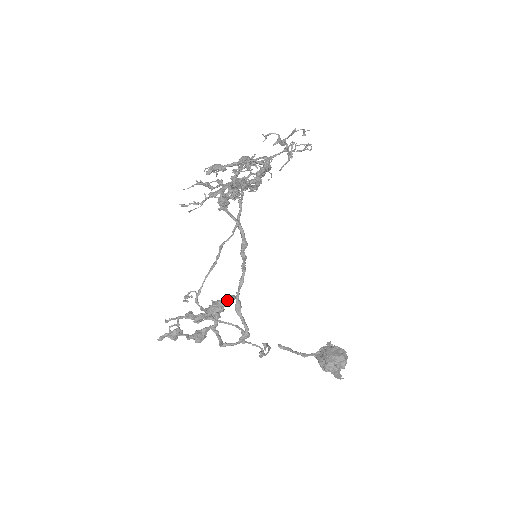
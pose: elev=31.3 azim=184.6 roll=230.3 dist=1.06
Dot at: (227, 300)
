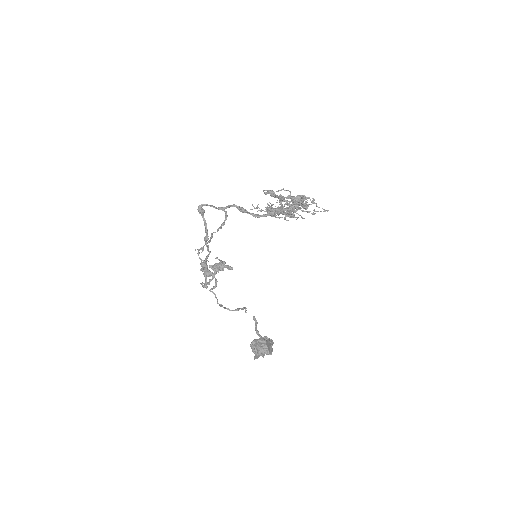
Dot at: (226, 266)
